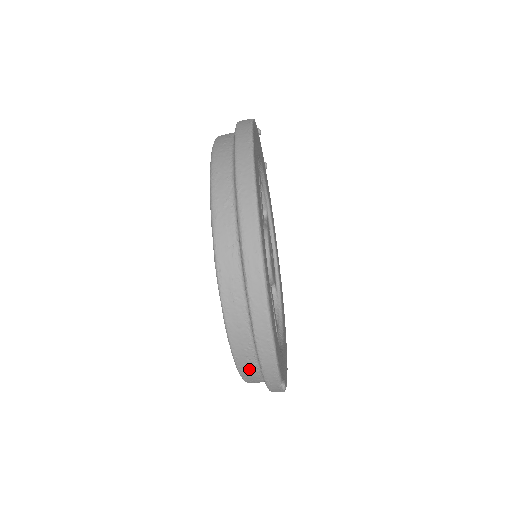
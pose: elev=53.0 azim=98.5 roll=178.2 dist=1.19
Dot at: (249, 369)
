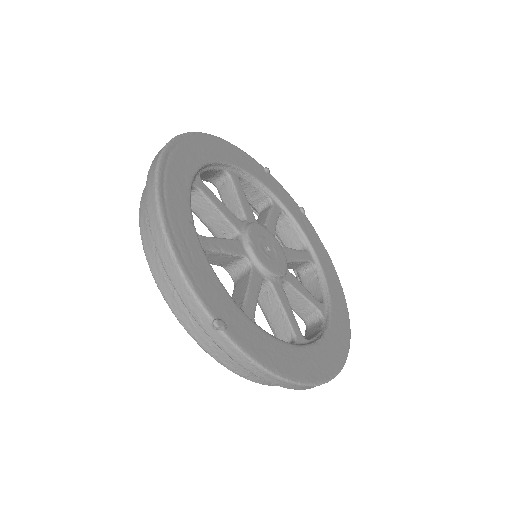
Dot at: (184, 313)
